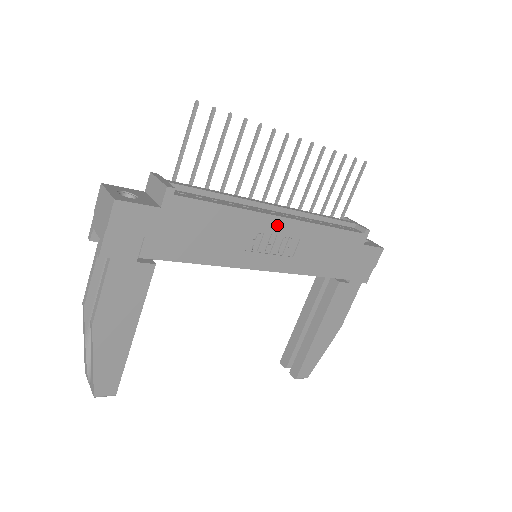
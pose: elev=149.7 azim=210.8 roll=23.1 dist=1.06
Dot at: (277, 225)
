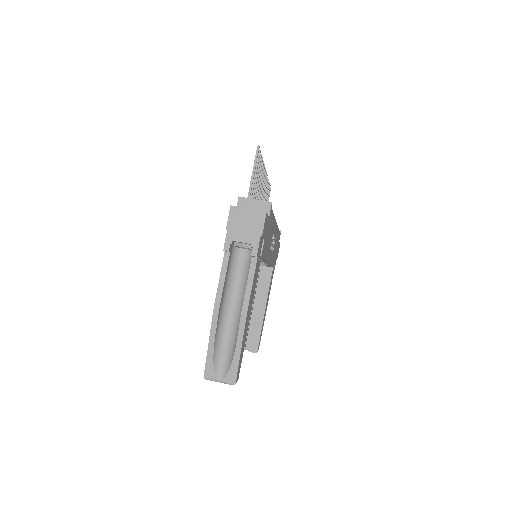
Dot at: (275, 229)
